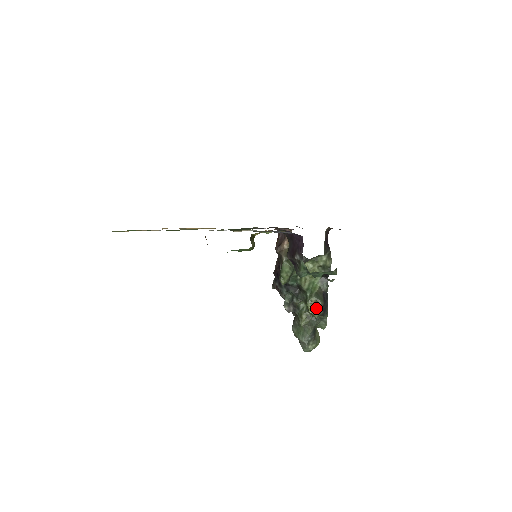
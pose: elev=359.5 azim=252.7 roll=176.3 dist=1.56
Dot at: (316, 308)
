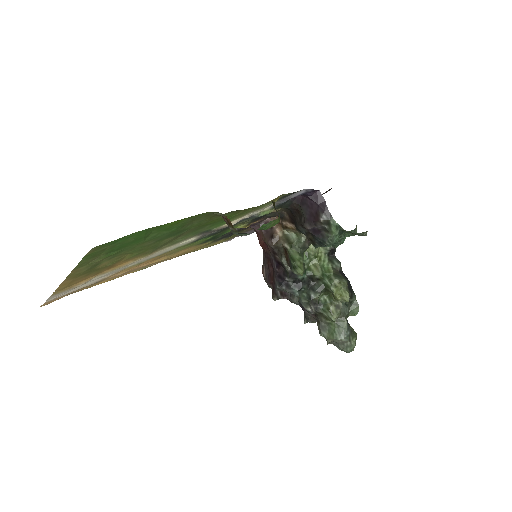
Dot at: (342, 291)
